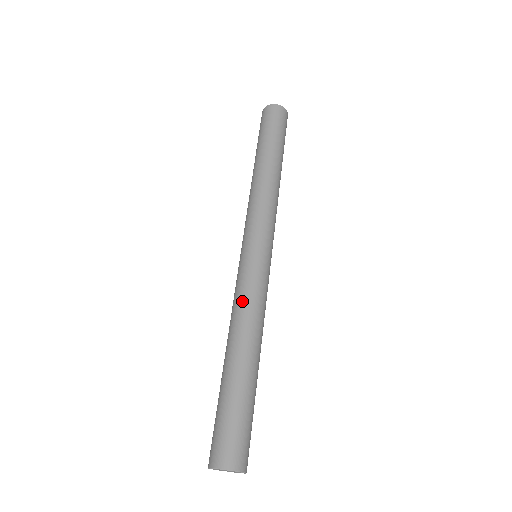
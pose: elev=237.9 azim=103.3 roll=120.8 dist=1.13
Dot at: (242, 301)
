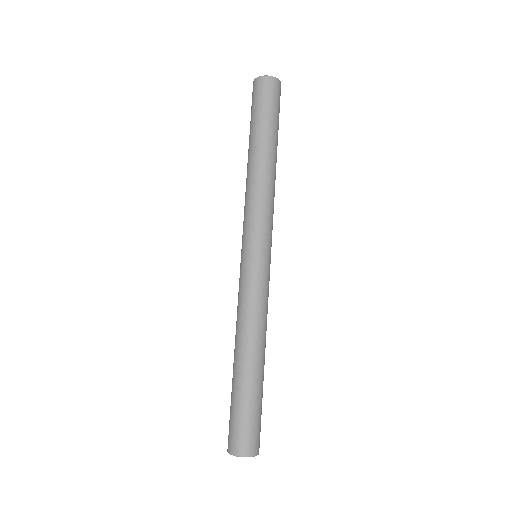
Dot at: (238, 308)
